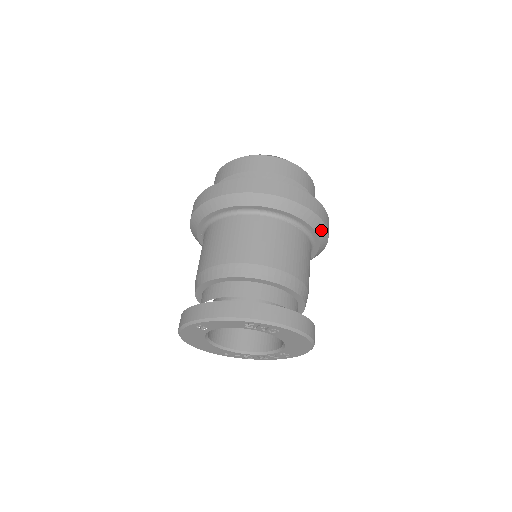
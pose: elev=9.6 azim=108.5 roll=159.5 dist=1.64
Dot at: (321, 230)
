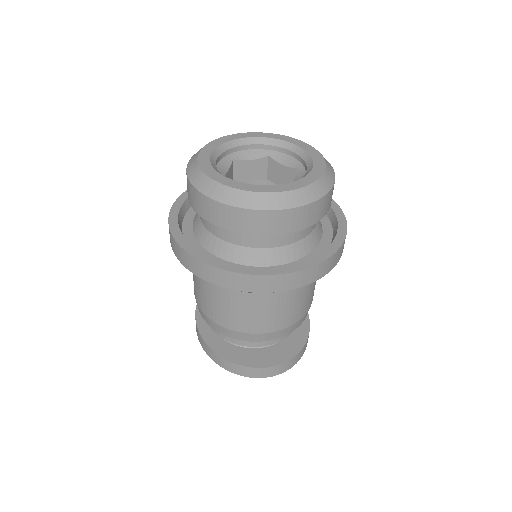
Dot at: occluded
